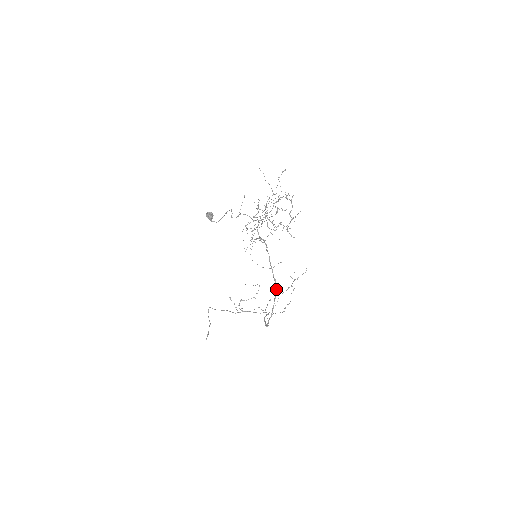
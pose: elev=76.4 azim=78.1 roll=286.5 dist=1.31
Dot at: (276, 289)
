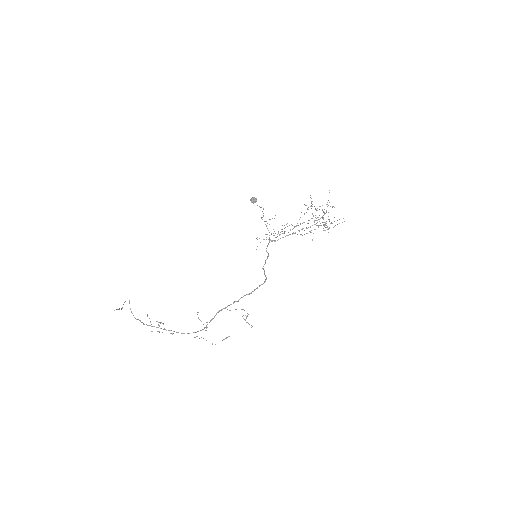
Dot at: (265, 280)
